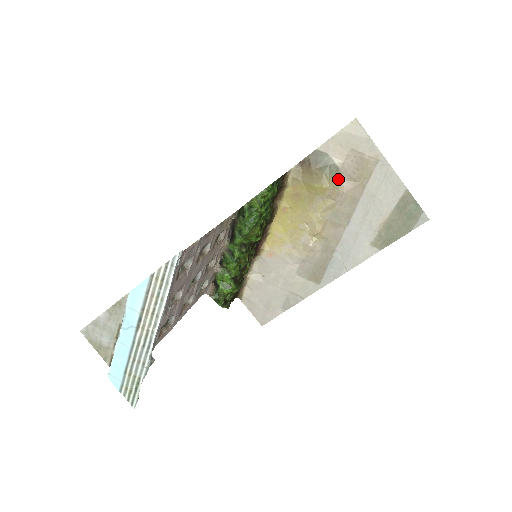
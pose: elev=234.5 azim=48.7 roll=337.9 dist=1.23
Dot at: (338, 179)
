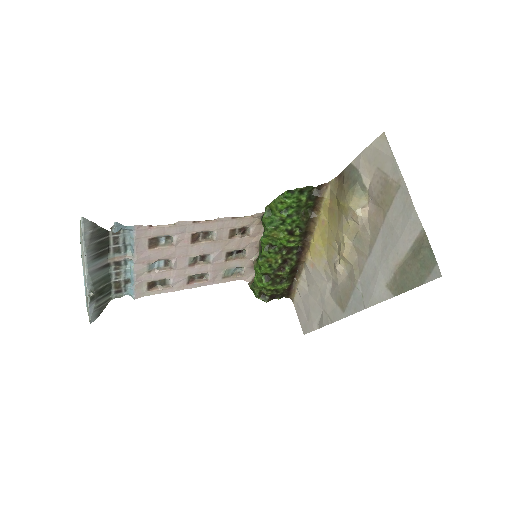
Dot at: (365, 200)
